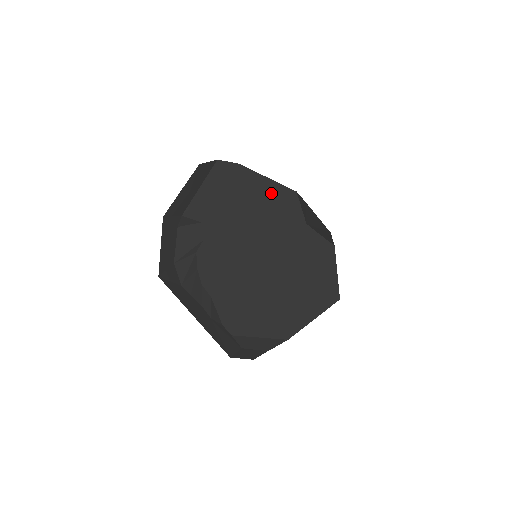
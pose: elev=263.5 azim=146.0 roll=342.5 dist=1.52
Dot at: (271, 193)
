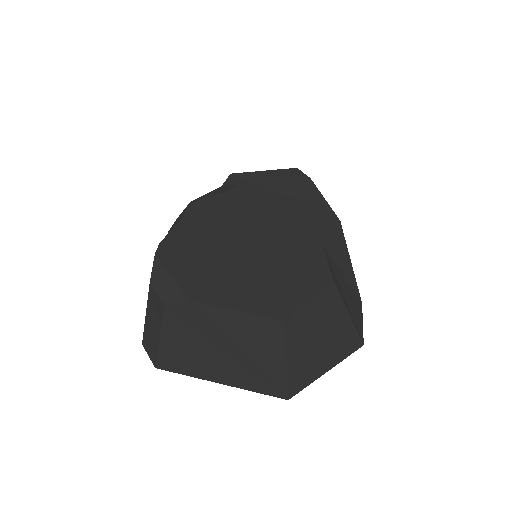
Dot at: (315, 207)
